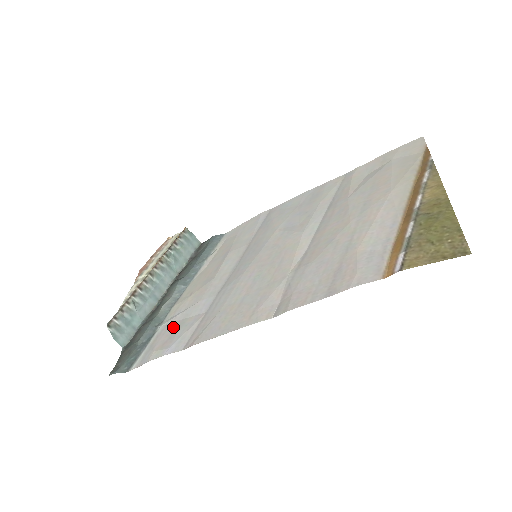
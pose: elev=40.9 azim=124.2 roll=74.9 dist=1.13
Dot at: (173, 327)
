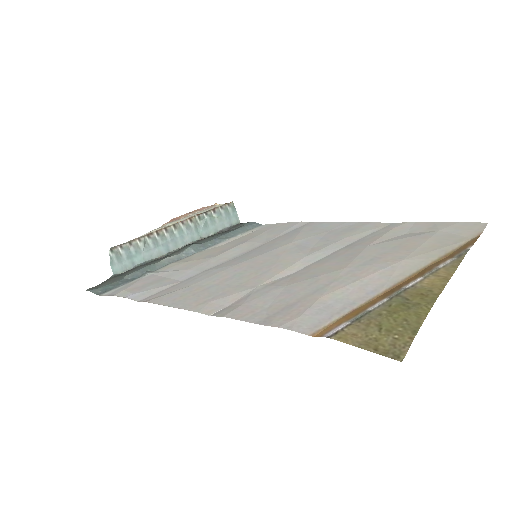
Dot at: (154, 279)
